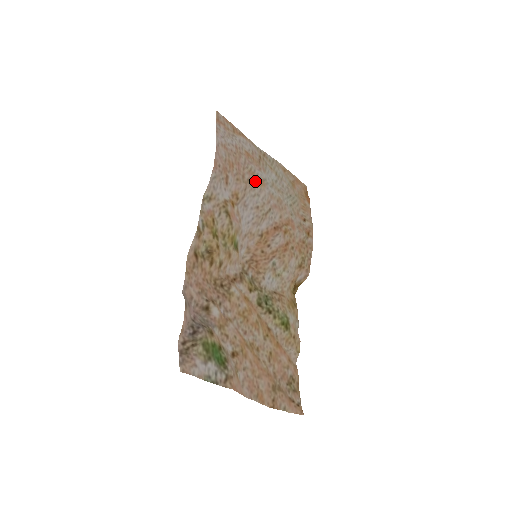
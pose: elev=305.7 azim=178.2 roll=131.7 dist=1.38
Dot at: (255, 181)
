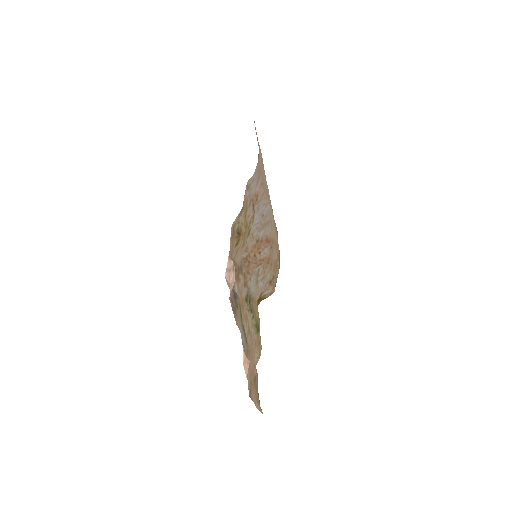
Dot at: (266, 193)
